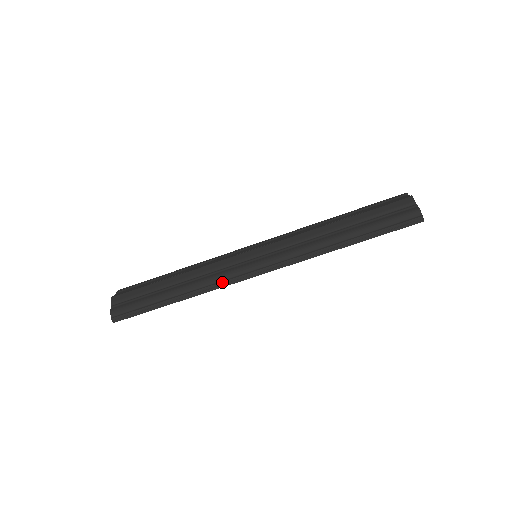
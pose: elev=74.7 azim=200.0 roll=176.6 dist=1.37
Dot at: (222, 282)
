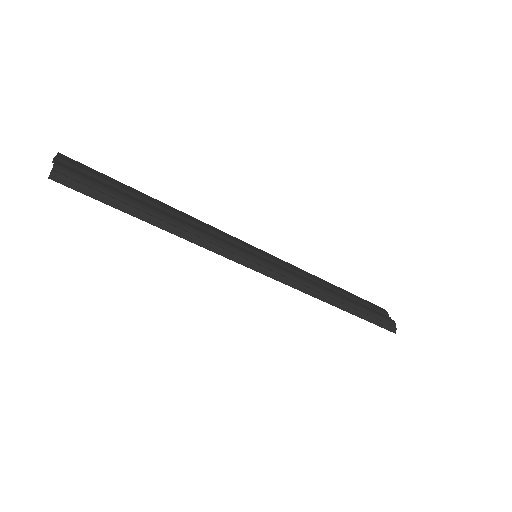
Dot at: (224, 249)
